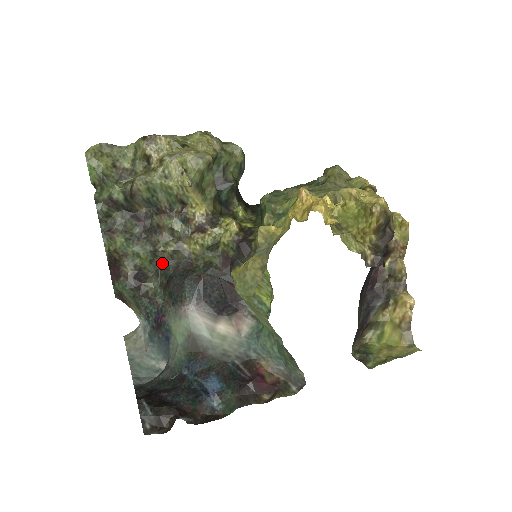
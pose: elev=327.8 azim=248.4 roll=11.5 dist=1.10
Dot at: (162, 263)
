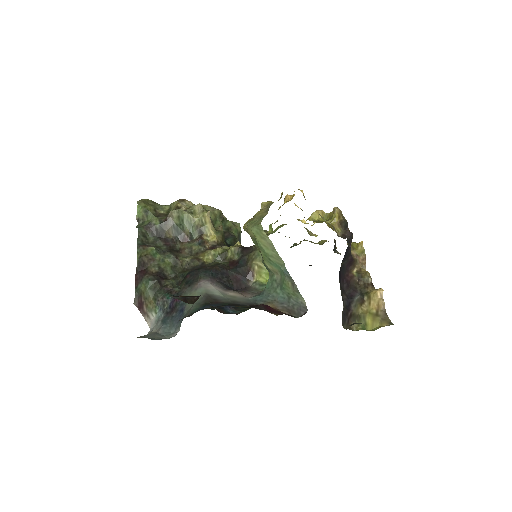
Dot at: (180, 269)
